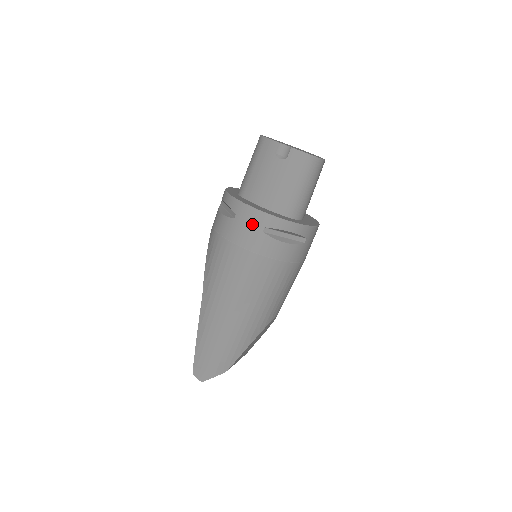
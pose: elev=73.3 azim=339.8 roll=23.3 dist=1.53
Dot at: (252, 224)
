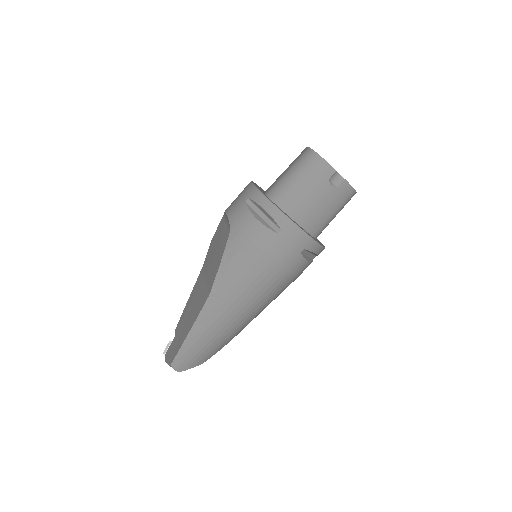
Dot at: (295, 244)
